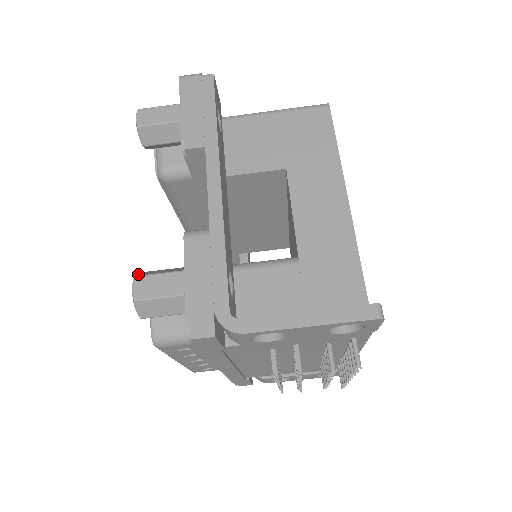
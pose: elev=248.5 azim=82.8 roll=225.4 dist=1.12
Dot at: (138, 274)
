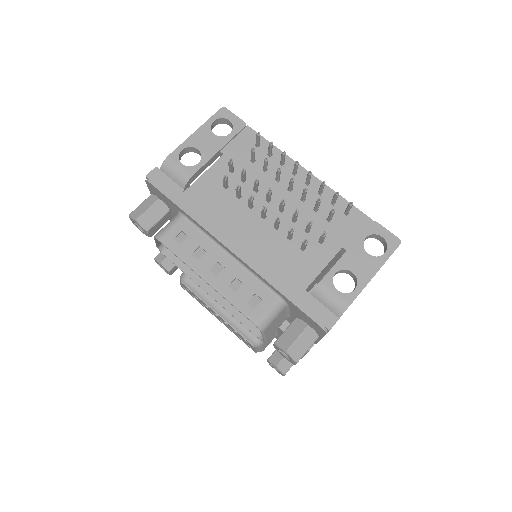
Dot at: (137, 225)
